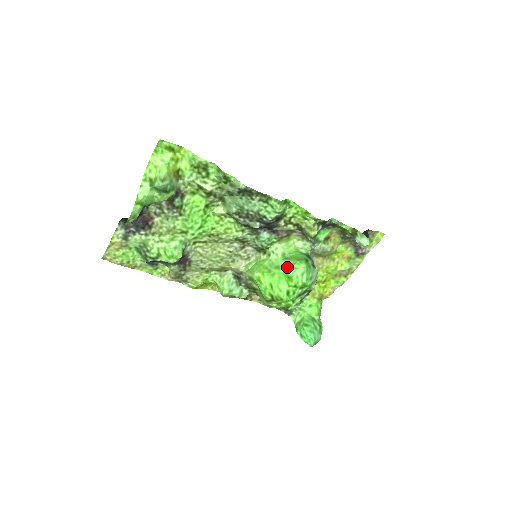
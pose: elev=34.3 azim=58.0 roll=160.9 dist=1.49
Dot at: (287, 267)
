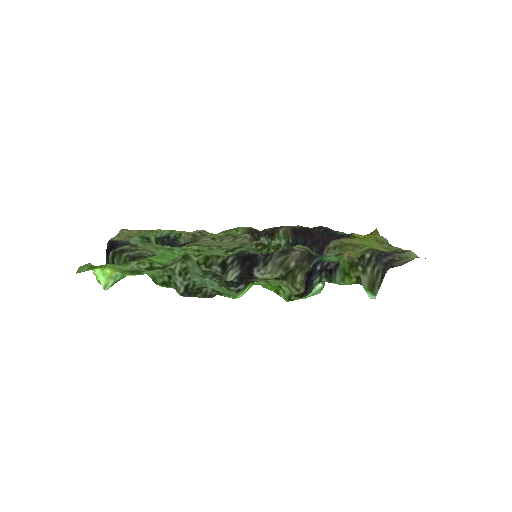
Dot at: occluded
